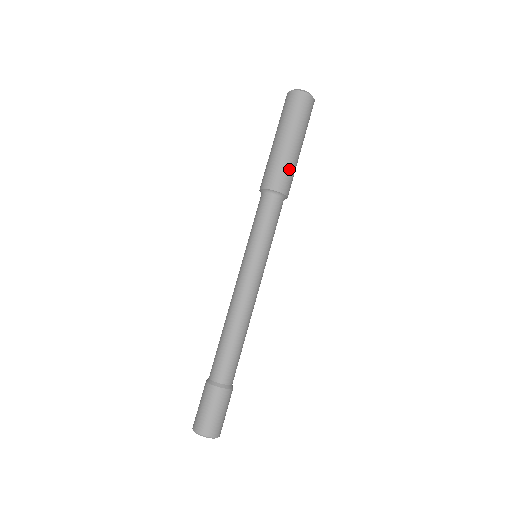
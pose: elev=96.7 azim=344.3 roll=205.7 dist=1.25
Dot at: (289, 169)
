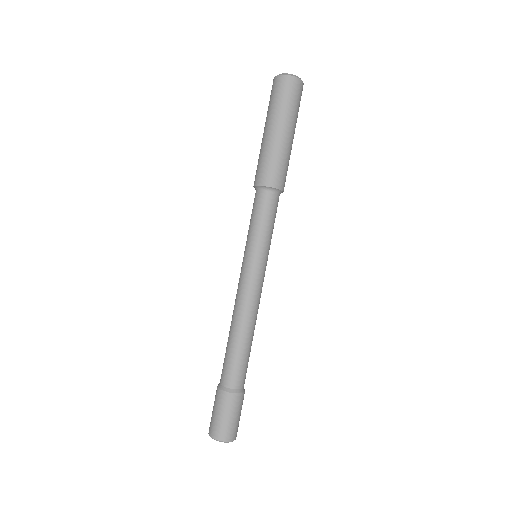
Dot at: (288, 165)
